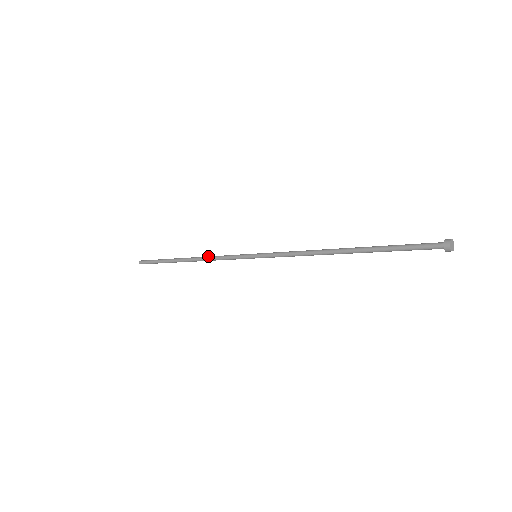
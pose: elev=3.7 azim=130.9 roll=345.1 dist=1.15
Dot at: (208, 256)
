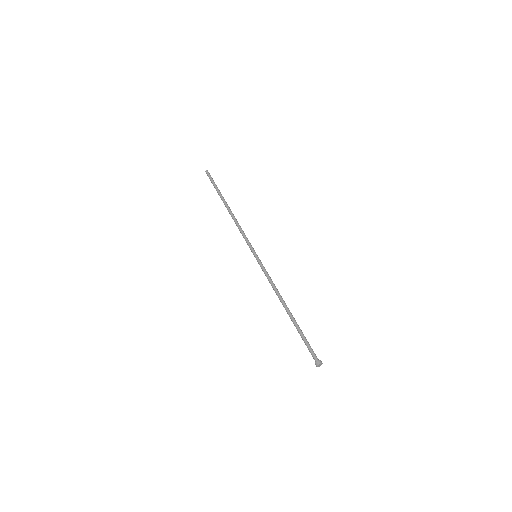
Dot at: (236, 223)
